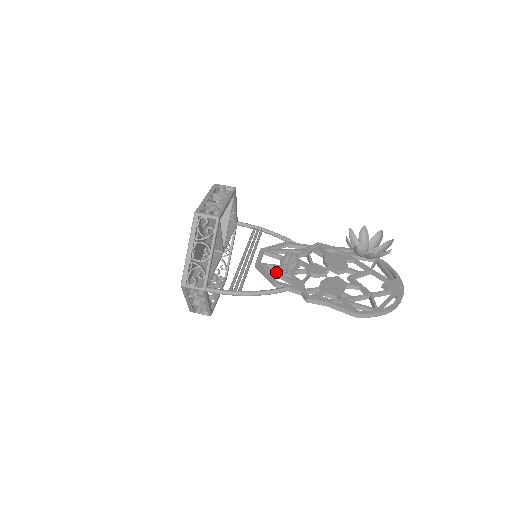
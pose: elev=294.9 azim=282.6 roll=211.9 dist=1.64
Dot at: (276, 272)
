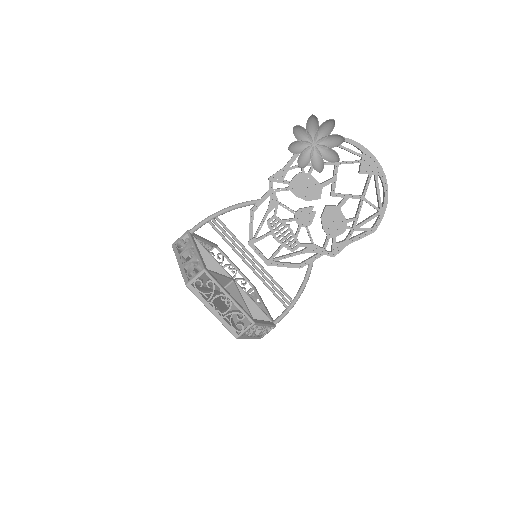
Dot at: occluded
